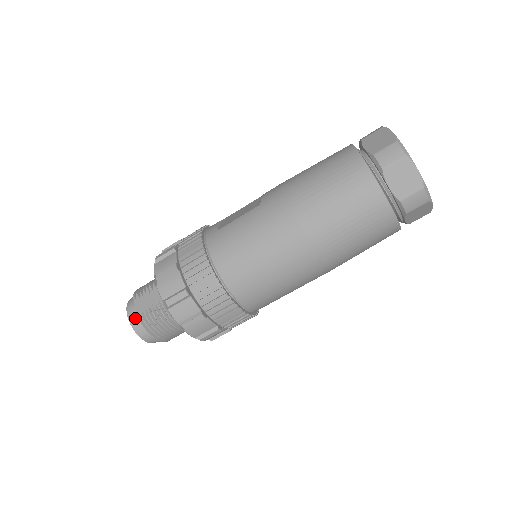
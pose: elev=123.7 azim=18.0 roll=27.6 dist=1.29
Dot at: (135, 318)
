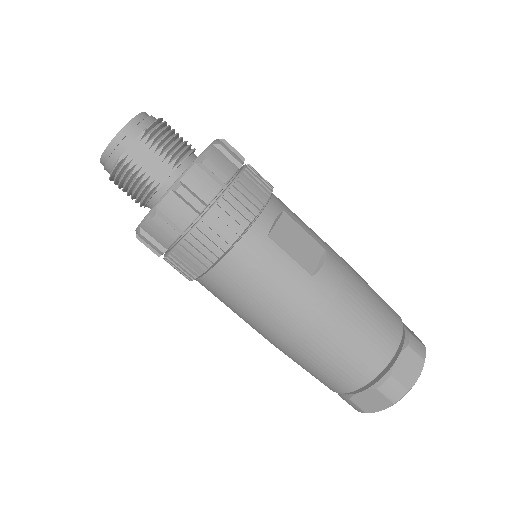
Dot at: (118, 152)
